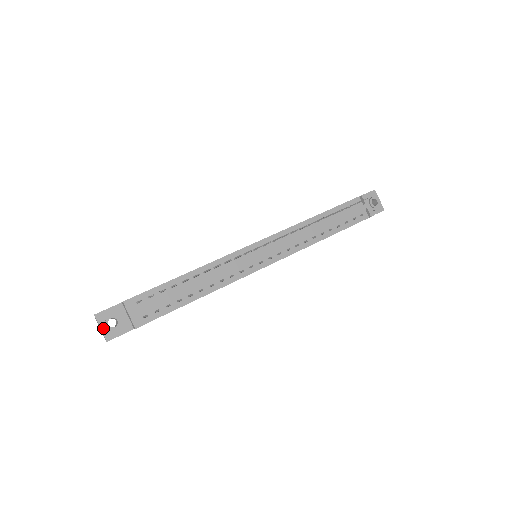
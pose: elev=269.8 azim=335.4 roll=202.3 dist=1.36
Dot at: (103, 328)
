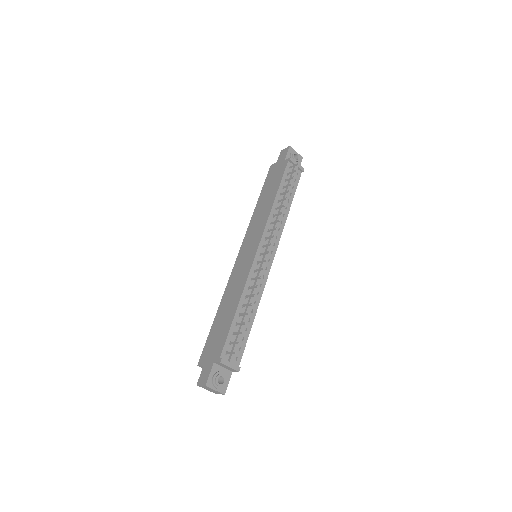
Dot at: (217, 389)
